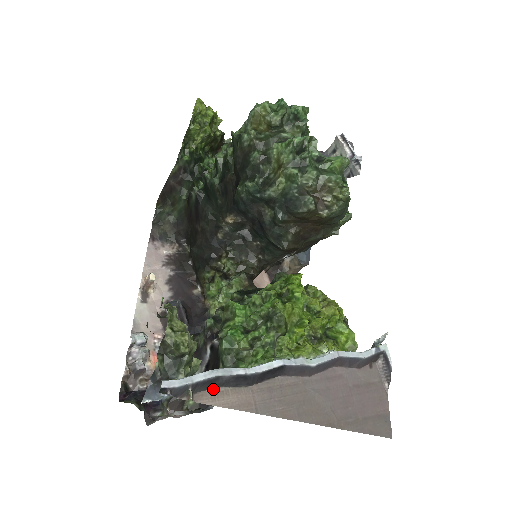
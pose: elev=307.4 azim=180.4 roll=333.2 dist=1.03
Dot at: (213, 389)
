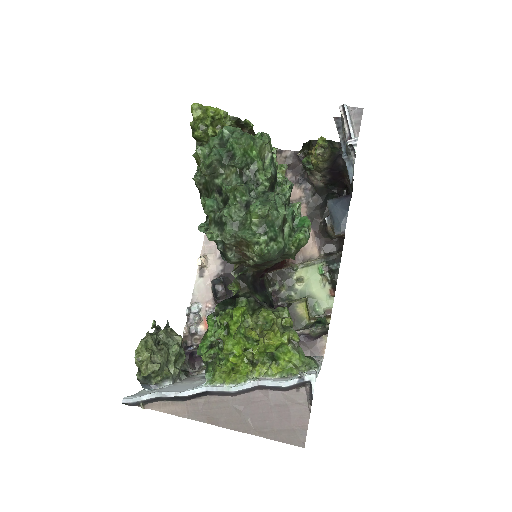
Dot at: (160, 401)
